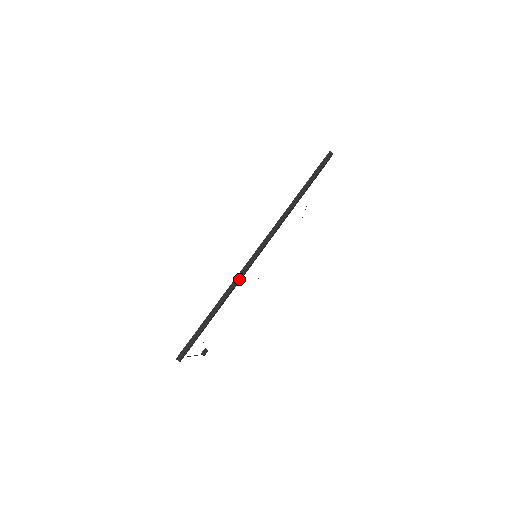
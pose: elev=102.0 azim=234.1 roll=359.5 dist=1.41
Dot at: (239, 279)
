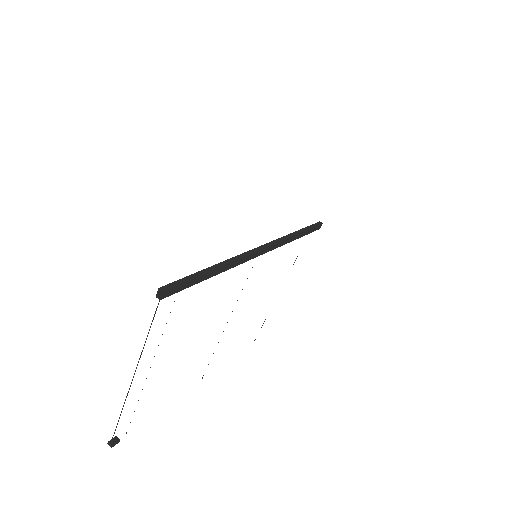
Dot at: (242, 257)
